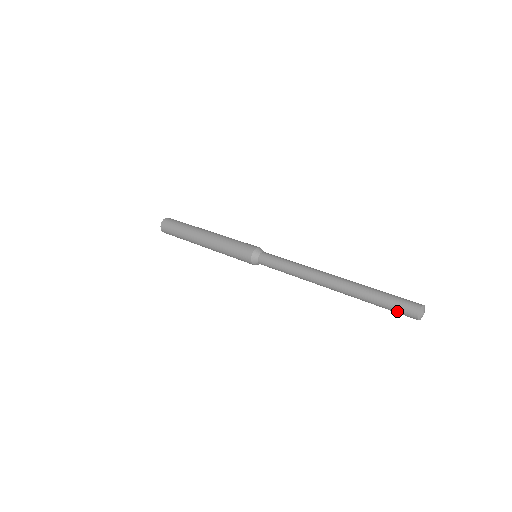
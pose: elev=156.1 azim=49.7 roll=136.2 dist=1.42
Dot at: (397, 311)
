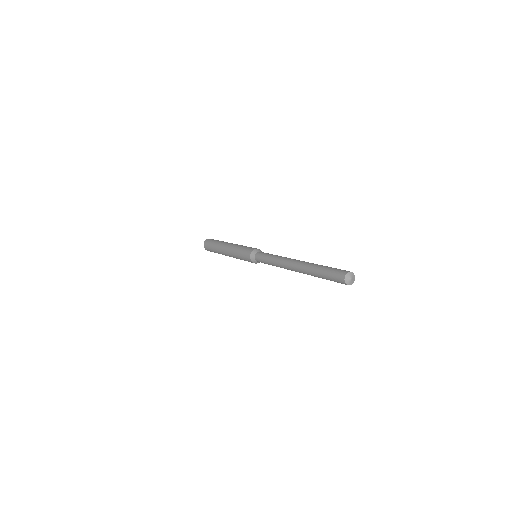
Dot at: (333, 280)
